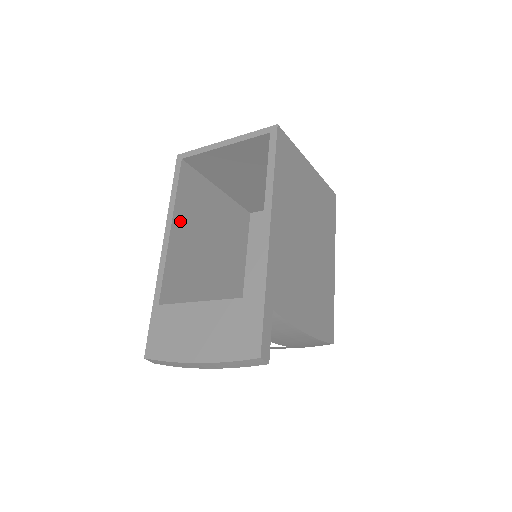
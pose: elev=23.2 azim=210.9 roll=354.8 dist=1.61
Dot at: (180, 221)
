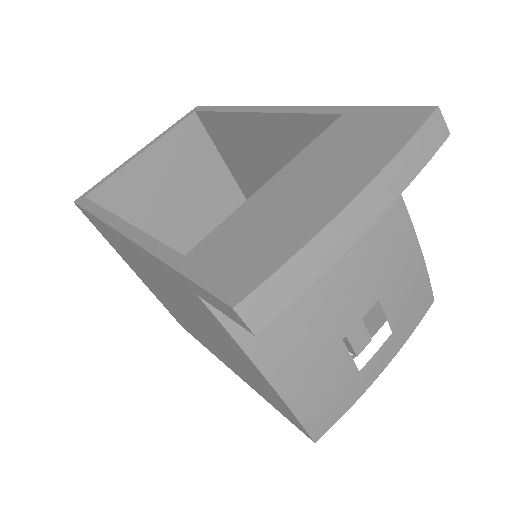
Dot at: occluded
